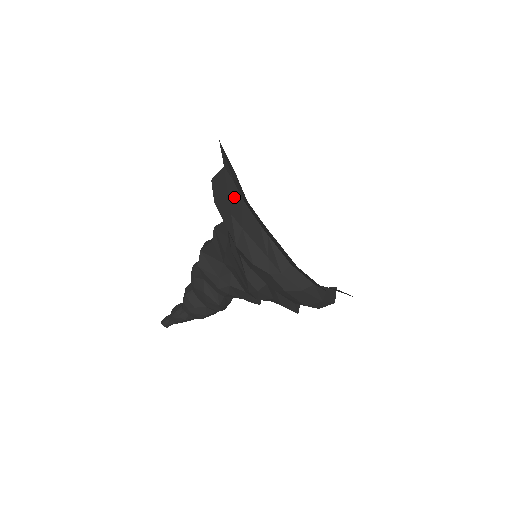
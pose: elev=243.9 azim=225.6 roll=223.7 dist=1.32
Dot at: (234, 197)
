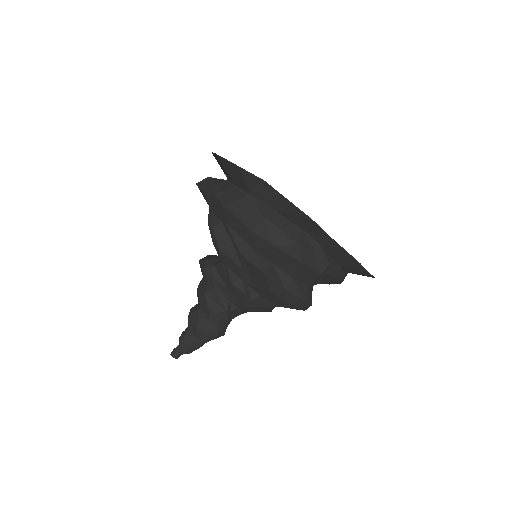
Dot at: occluded
